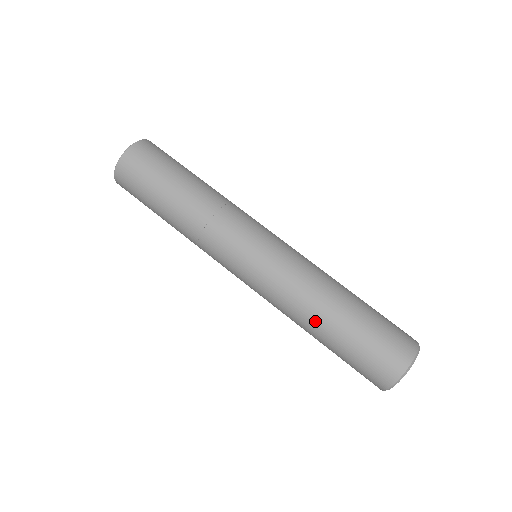
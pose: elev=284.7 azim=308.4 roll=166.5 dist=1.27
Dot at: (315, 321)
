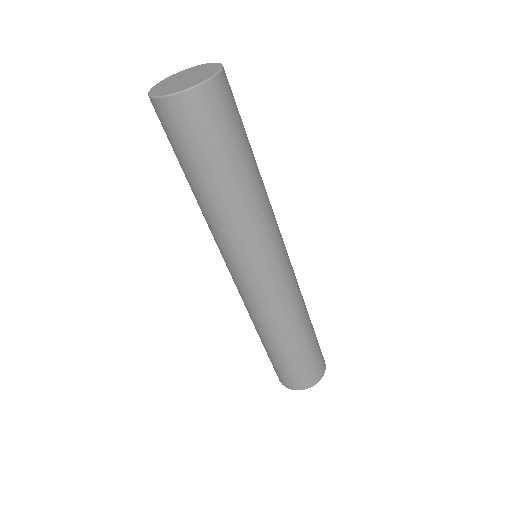
Dot at: occluded
